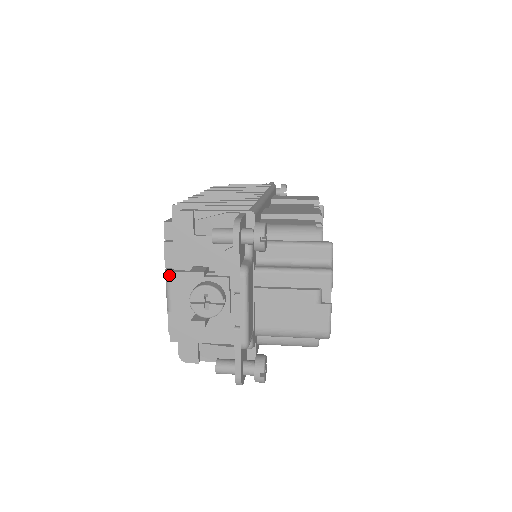
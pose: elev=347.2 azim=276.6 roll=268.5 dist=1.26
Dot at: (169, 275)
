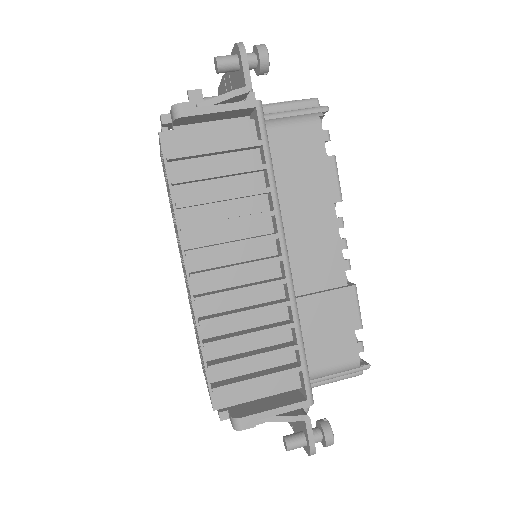
Dot at: occluded
